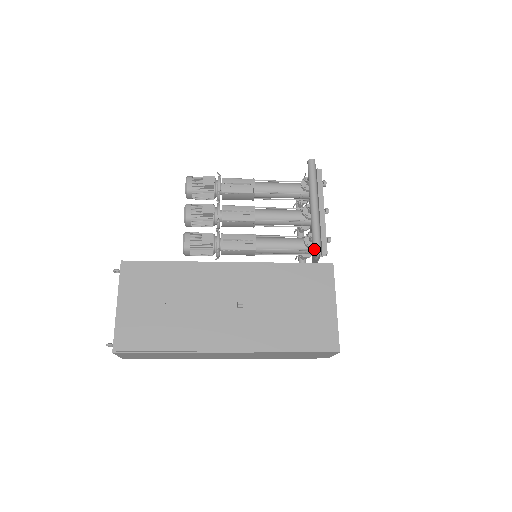
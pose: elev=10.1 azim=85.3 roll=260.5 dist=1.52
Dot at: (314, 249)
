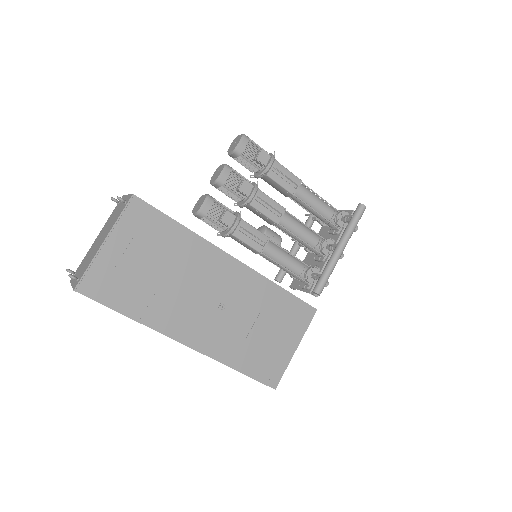
Dot at: (313, 291)
